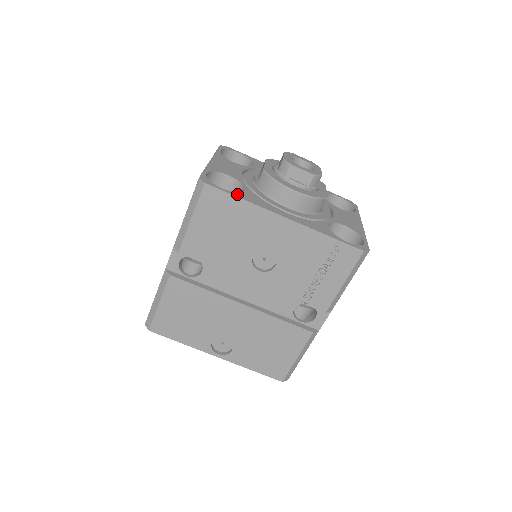
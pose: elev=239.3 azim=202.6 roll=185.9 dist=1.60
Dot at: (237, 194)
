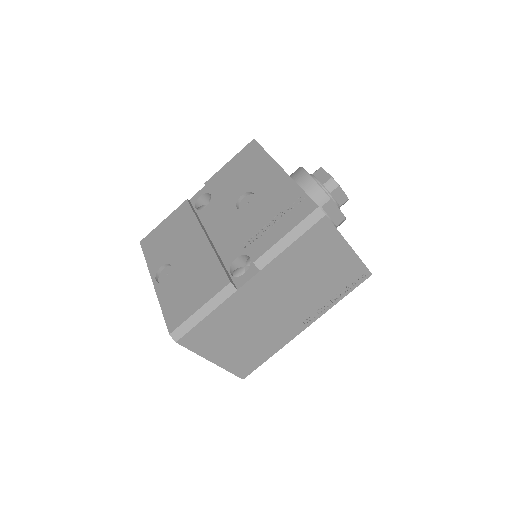
Dot at: occluded
